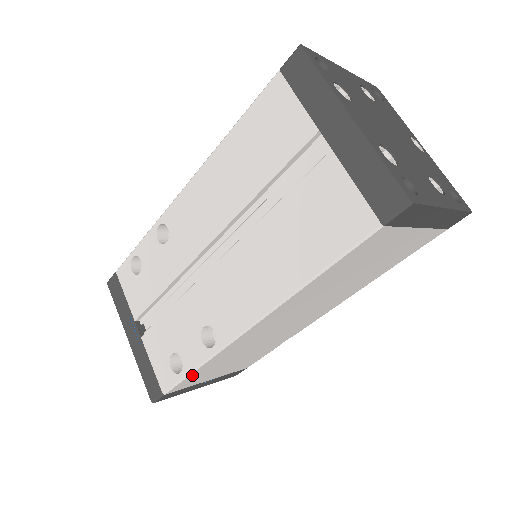
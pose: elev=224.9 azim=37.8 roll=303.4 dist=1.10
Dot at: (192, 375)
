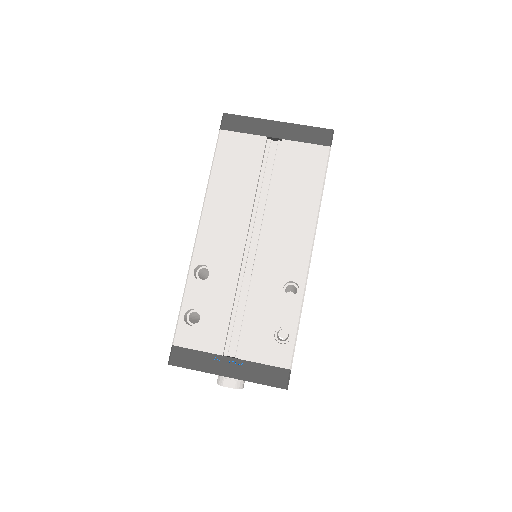
Dot at: (297, 333)
